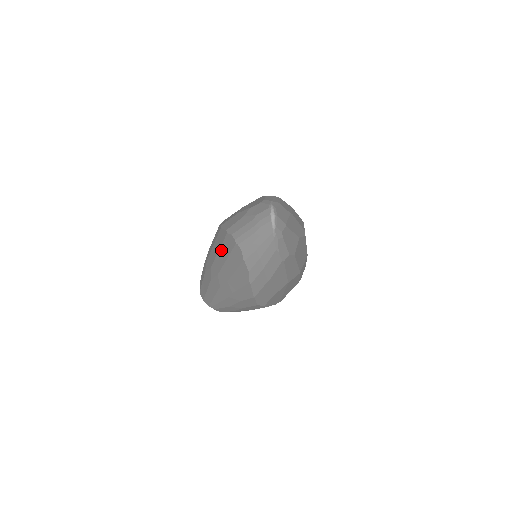
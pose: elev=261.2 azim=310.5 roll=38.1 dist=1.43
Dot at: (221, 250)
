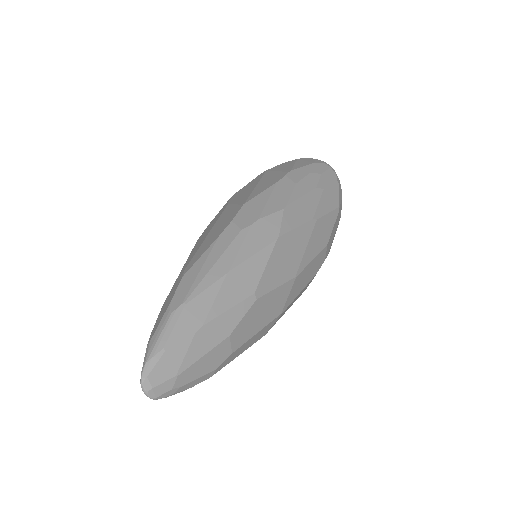
Dot at: occluded
